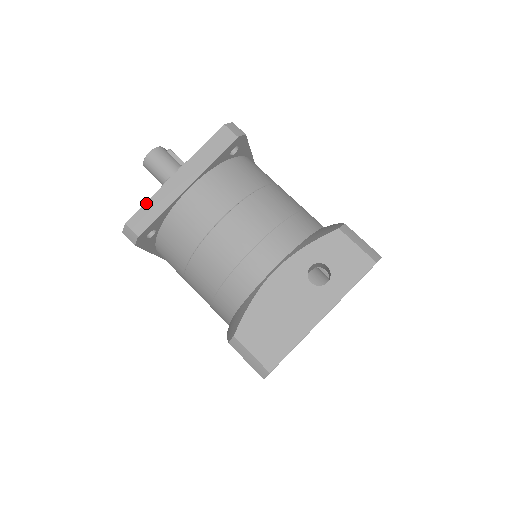
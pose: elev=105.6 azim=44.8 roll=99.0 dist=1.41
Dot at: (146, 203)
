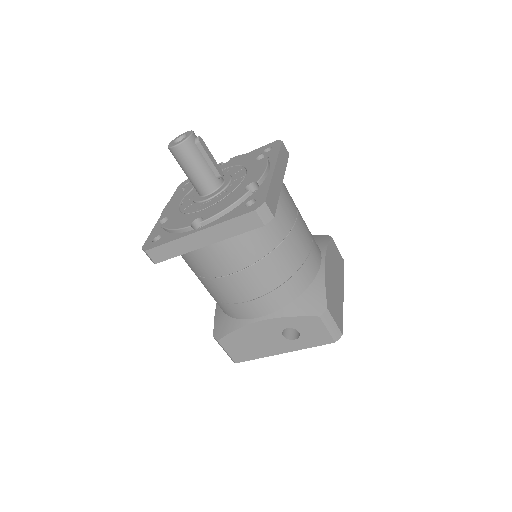
Dot at: (166, 244)
